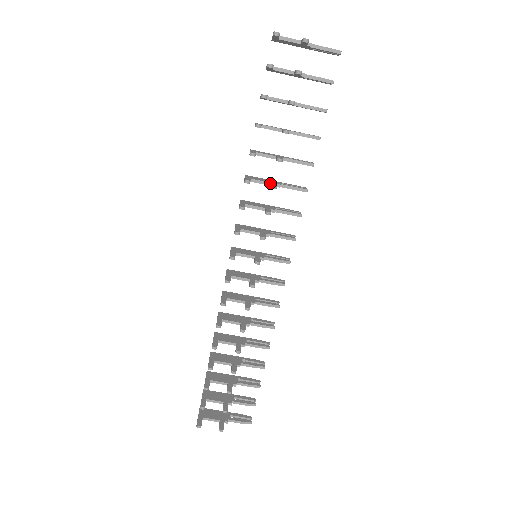
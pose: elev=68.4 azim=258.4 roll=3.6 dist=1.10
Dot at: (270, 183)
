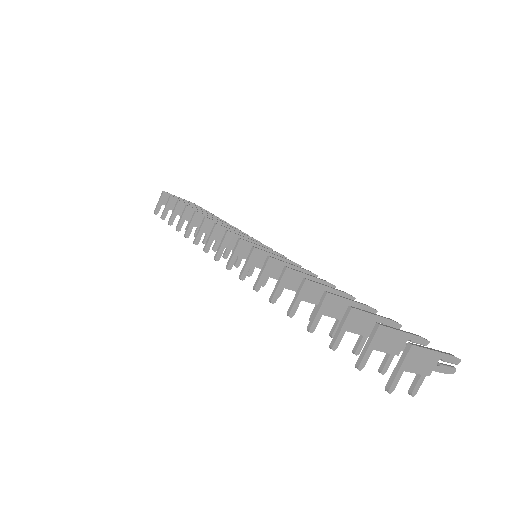
Dot at: occluded
